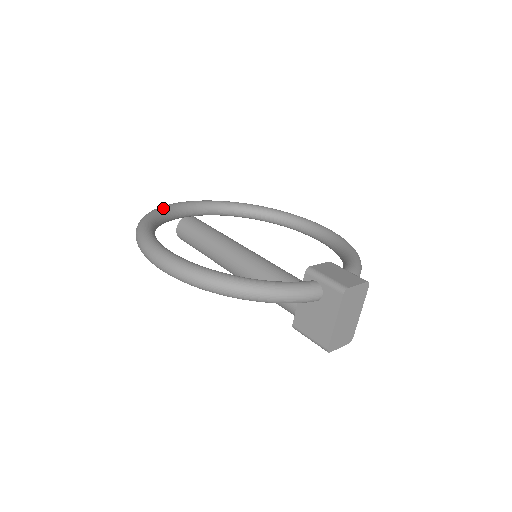
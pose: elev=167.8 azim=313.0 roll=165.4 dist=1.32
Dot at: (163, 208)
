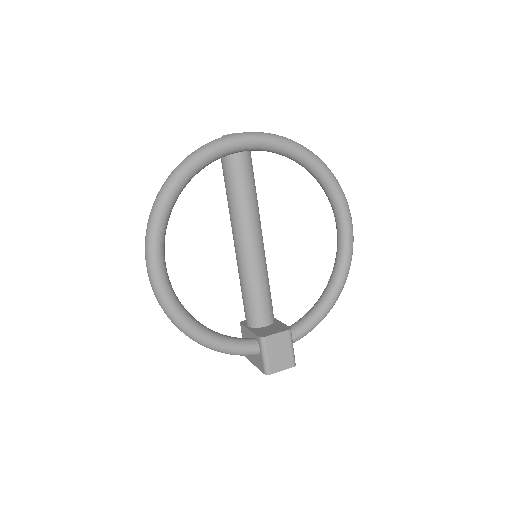
Dot at: (201, 162)
